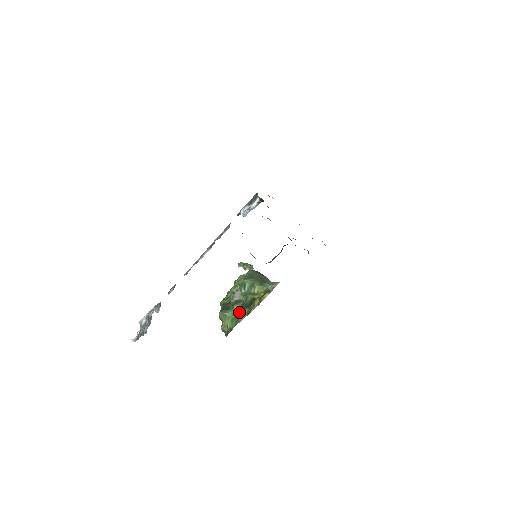
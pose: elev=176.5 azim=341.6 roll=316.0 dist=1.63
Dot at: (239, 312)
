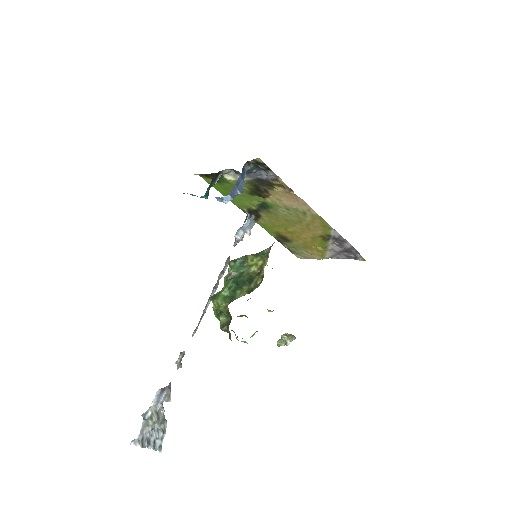
Dot at: (233, 289)
